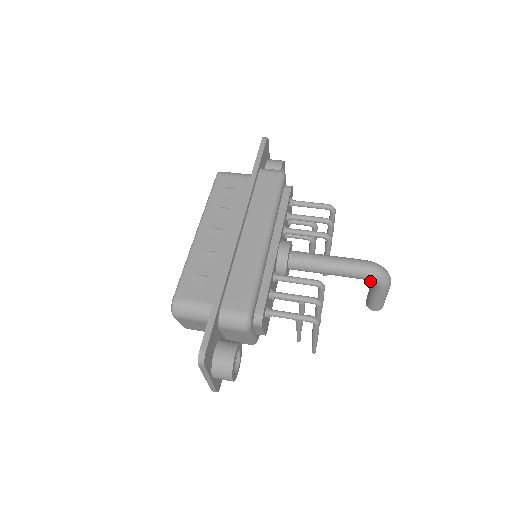
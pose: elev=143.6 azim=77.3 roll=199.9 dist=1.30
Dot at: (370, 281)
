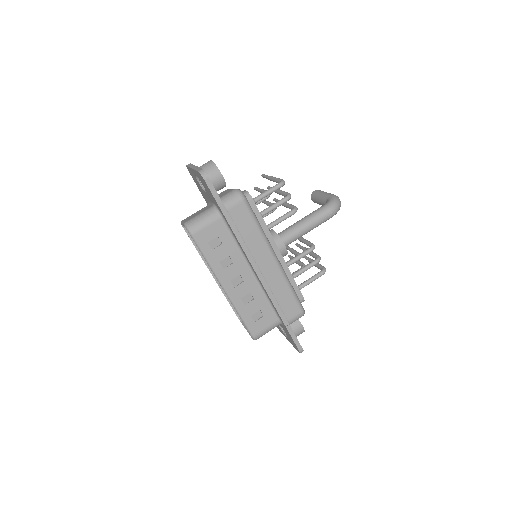
Dot at: occluded
